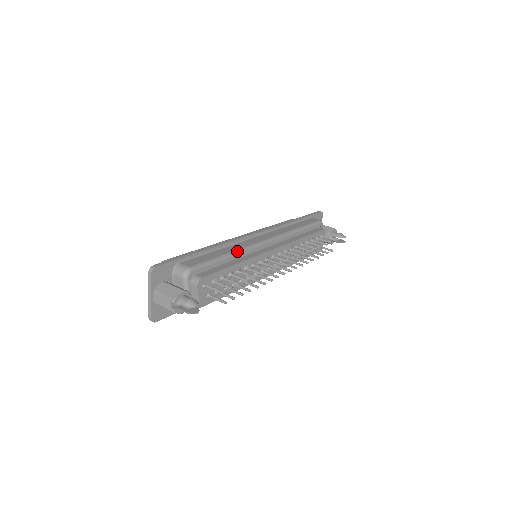
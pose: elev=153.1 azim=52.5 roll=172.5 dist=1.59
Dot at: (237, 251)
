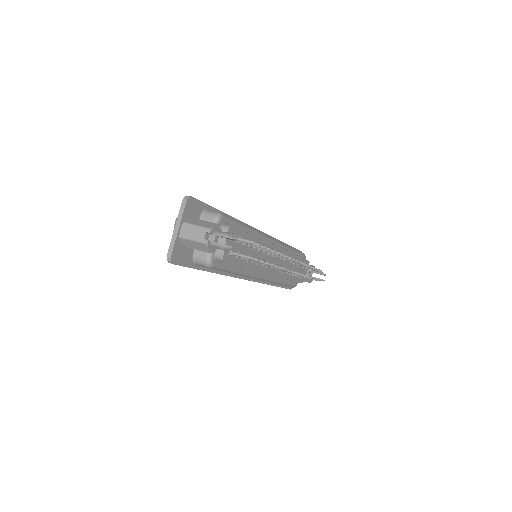
Dot at: (254, 229)
